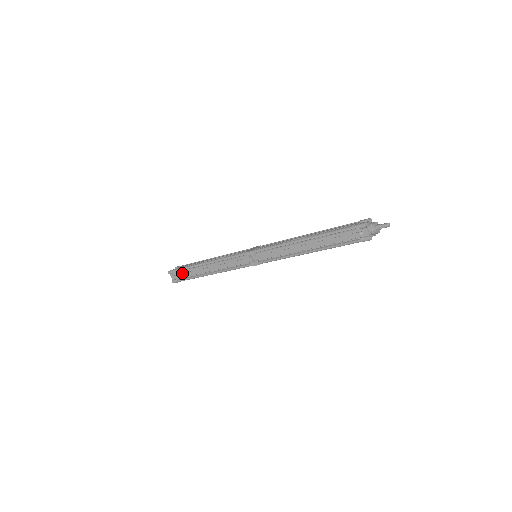
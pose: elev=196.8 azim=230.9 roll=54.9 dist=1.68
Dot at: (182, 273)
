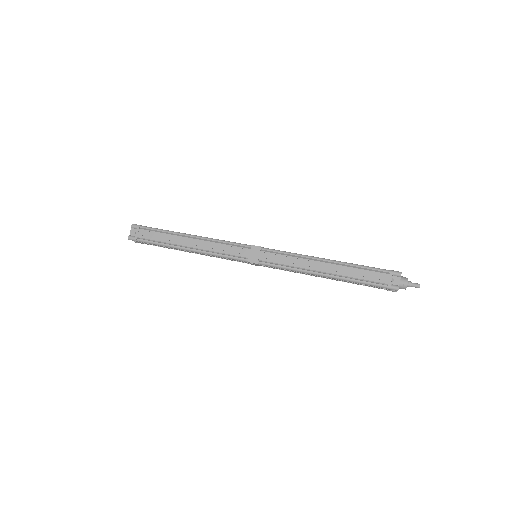
Dot at: (151, 244)
